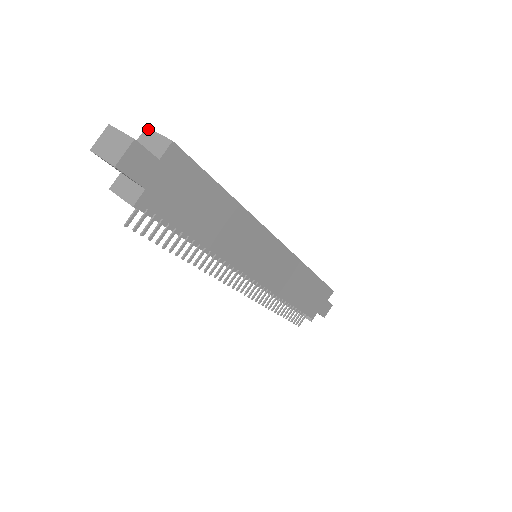
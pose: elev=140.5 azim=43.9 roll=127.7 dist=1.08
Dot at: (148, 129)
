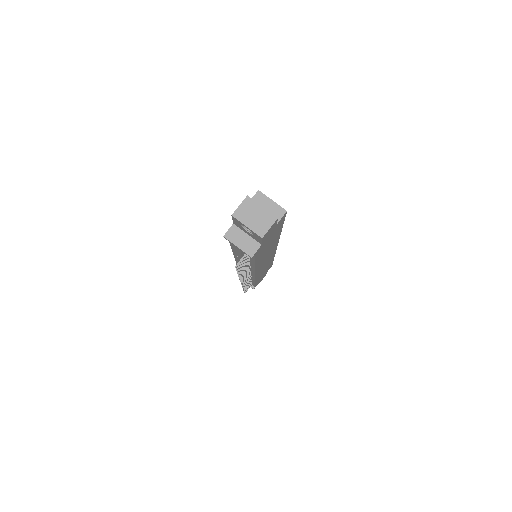
Dot at: (261, 193)
